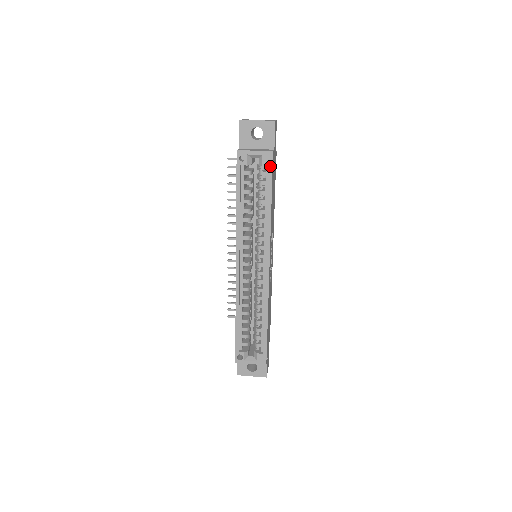
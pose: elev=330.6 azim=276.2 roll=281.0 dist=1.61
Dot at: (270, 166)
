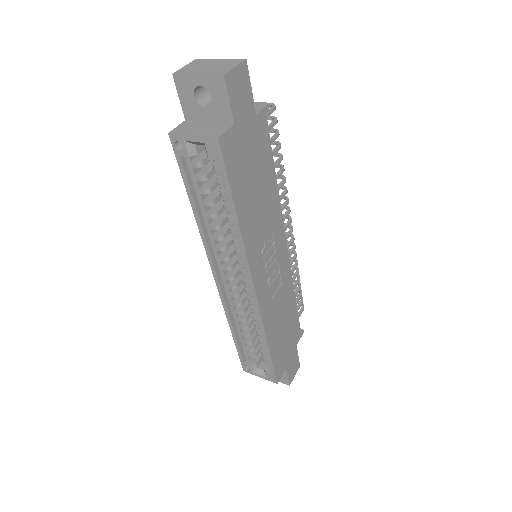
Dot at: (220, 161)
